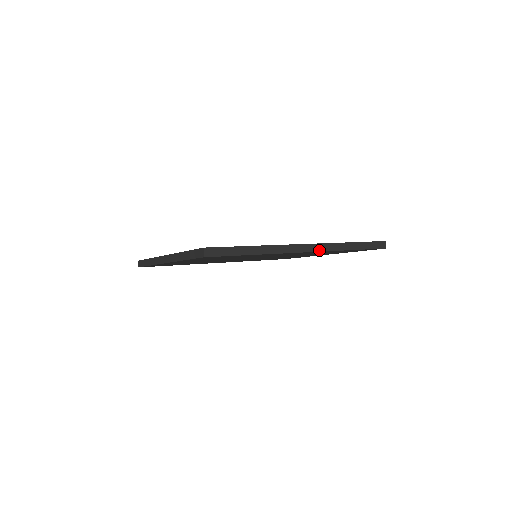
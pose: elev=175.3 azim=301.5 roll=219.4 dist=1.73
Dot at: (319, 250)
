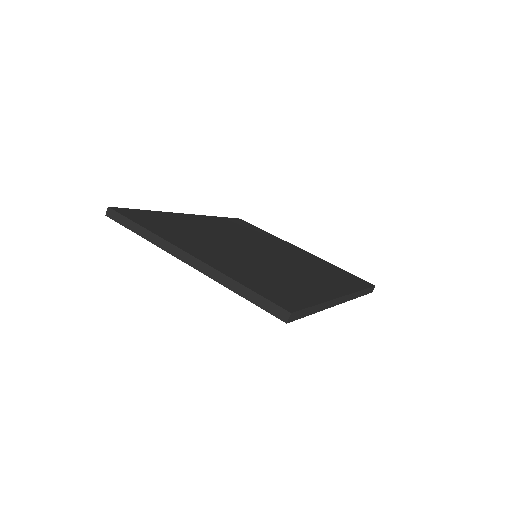
Dot at: (346, 301)
